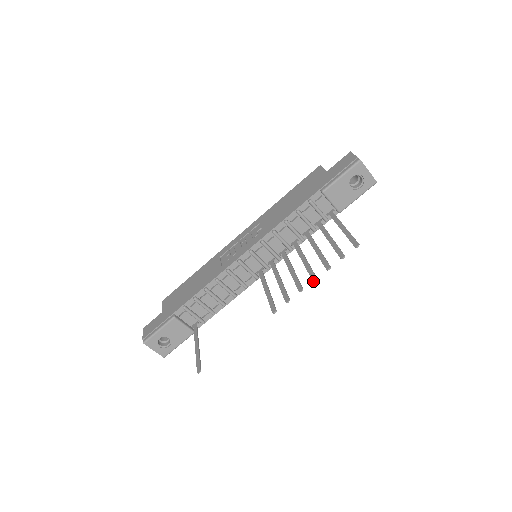
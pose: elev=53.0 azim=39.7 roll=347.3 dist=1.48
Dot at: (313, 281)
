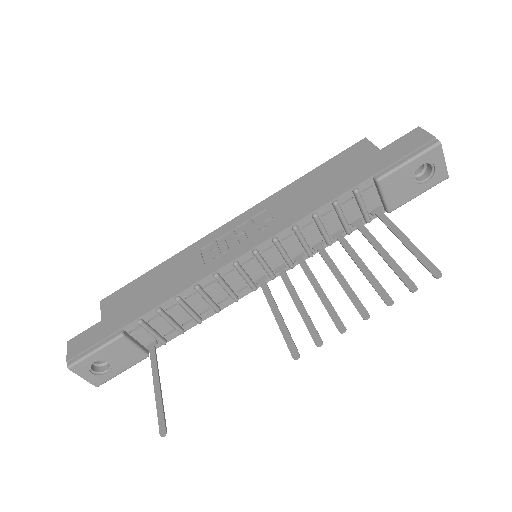
Dot at: (363, 319)
